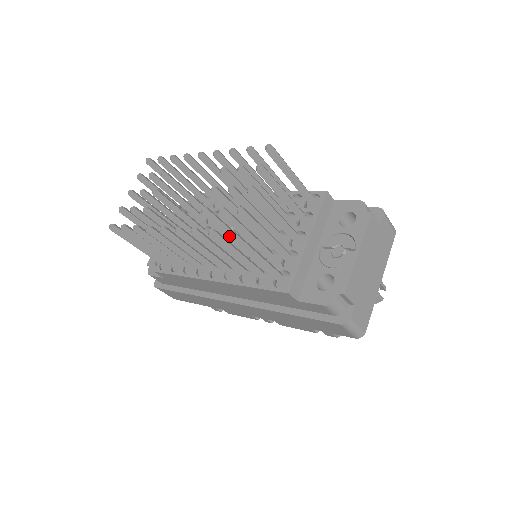
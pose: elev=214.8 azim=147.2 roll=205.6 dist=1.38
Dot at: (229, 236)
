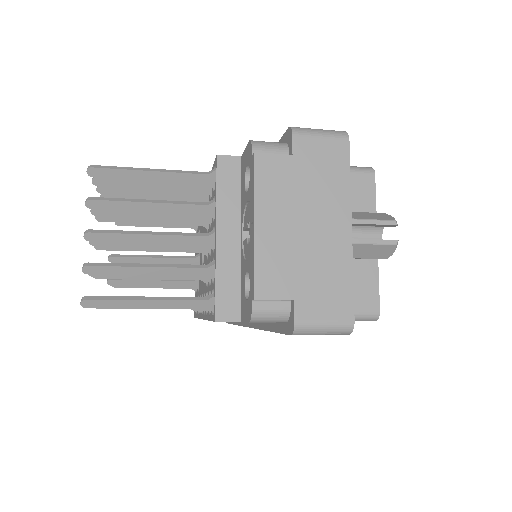
Dot at: (84, 306)
